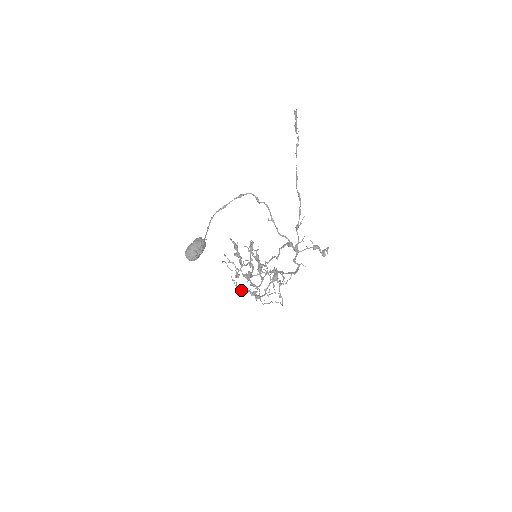
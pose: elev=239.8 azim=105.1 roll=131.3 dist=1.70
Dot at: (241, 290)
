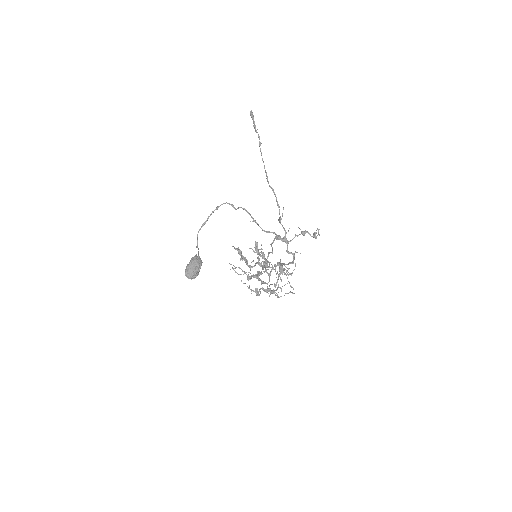
Dot at: (255, 290)
